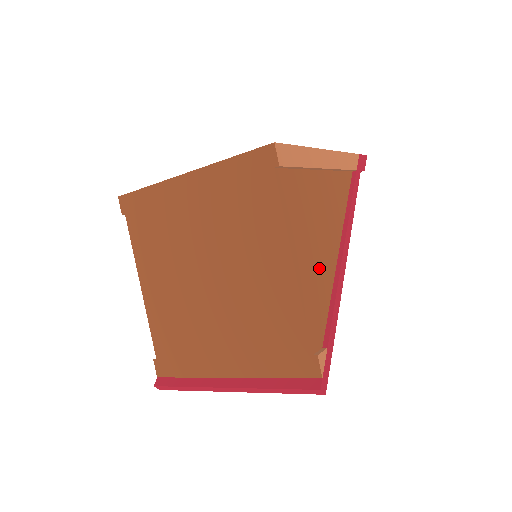
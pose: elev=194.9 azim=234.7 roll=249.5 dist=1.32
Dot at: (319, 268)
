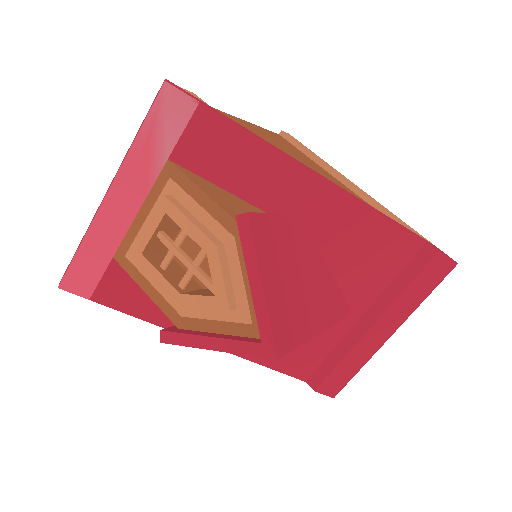
Dot at: occluded
